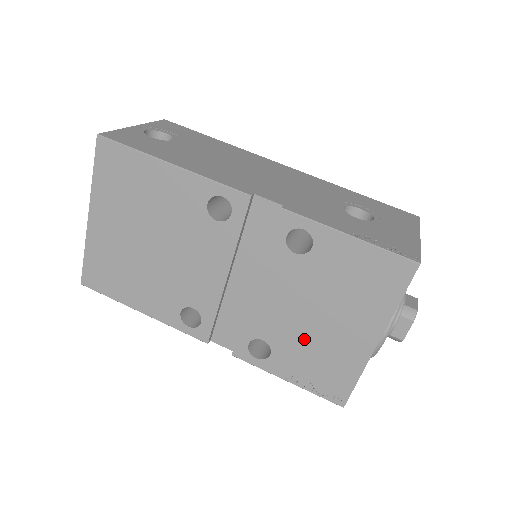
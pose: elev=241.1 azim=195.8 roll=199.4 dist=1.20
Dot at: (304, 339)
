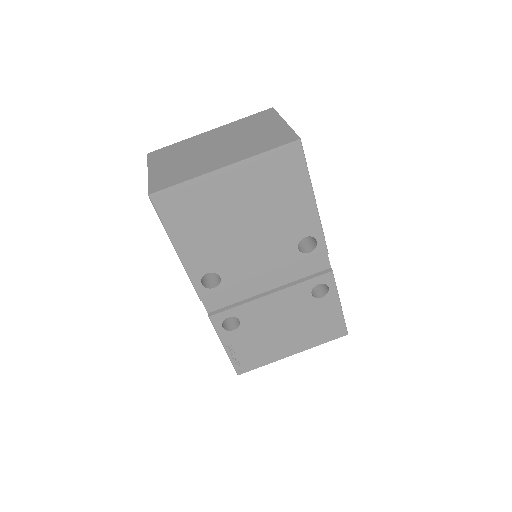
Dot at: (262, 333)
